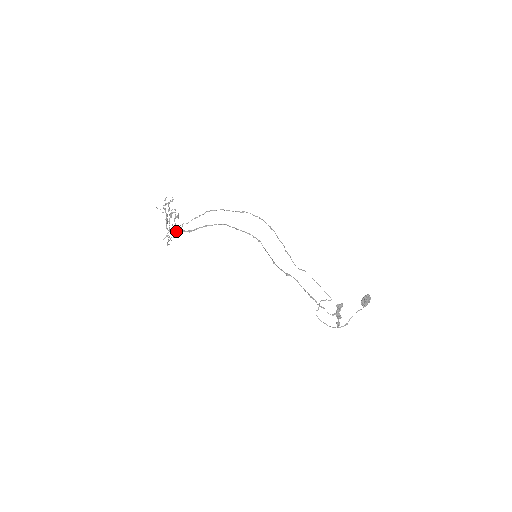
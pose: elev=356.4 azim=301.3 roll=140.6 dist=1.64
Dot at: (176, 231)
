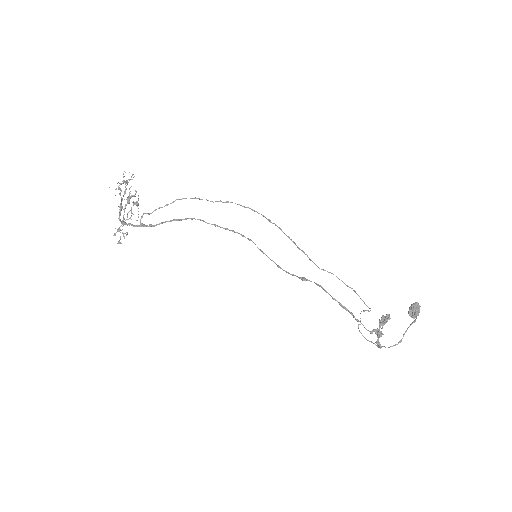
Dot at: (132, 224)
